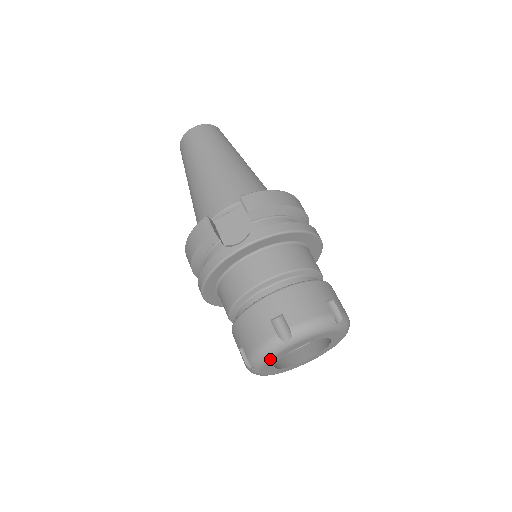
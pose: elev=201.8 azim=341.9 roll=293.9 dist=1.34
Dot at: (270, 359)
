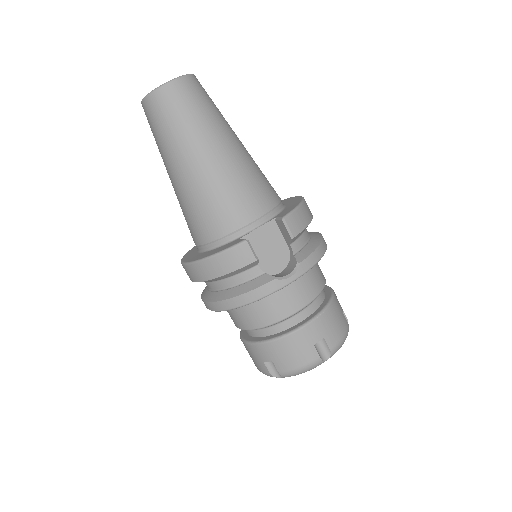
Dot at: occluded
